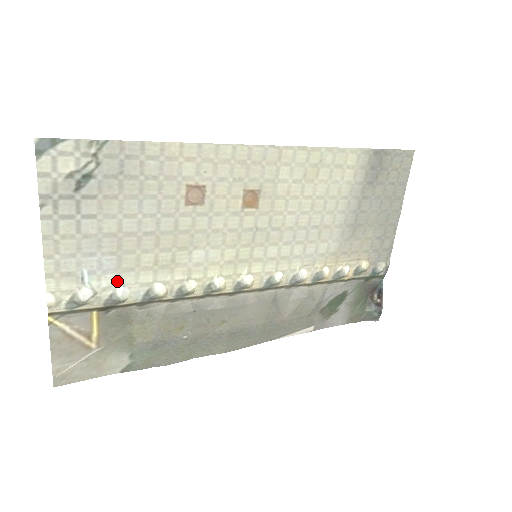
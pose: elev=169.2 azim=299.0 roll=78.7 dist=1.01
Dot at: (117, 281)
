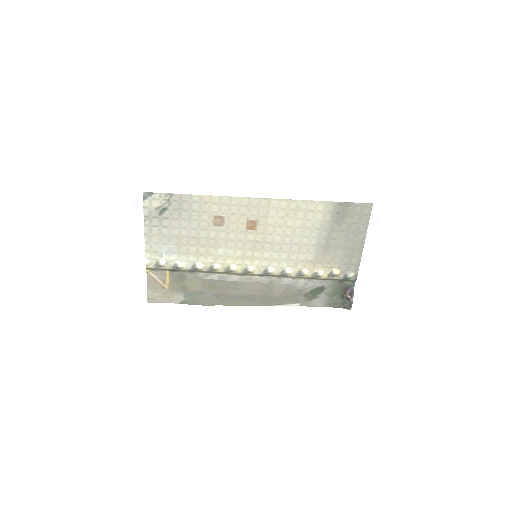
Dot at: (178, 258)
